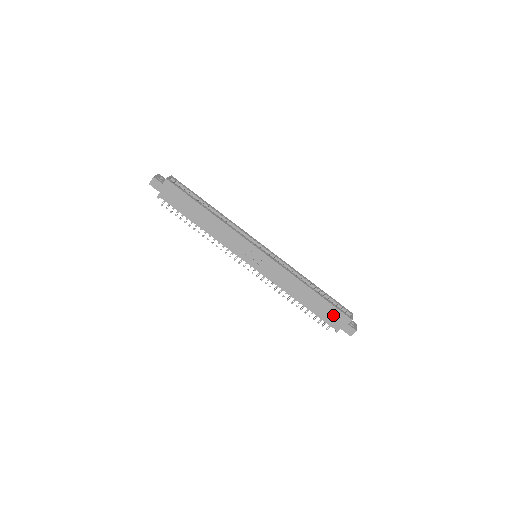
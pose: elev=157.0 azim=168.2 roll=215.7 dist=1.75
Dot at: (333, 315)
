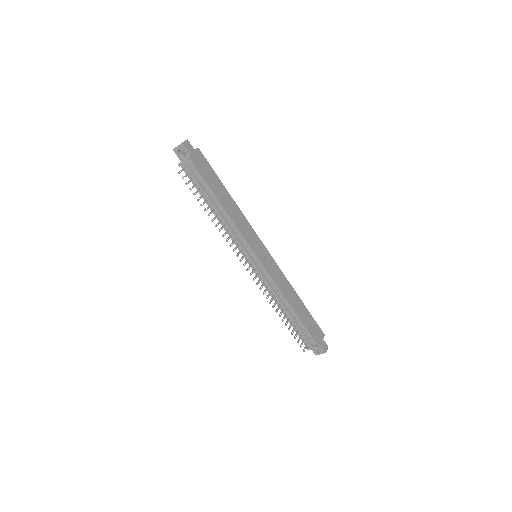
Dot at: (314, 327)
